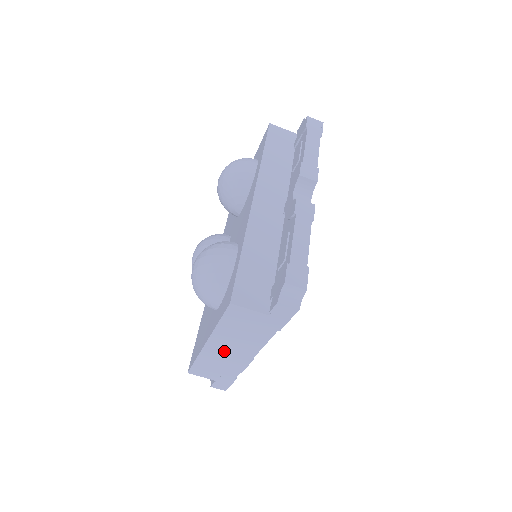
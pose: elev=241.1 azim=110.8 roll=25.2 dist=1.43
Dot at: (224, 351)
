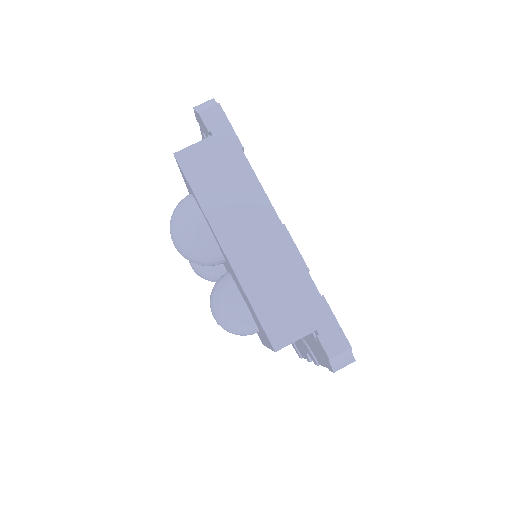
Dot at: (249, 243)
